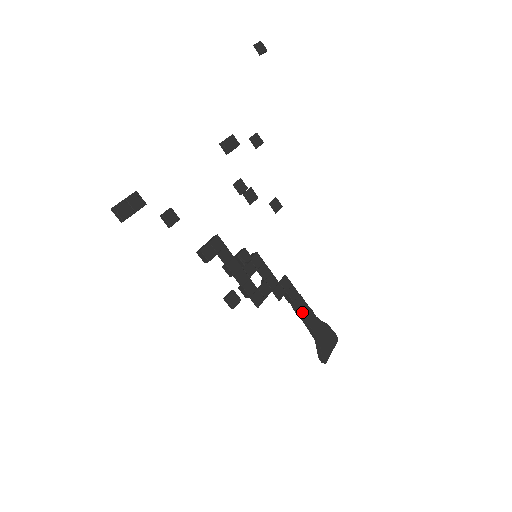
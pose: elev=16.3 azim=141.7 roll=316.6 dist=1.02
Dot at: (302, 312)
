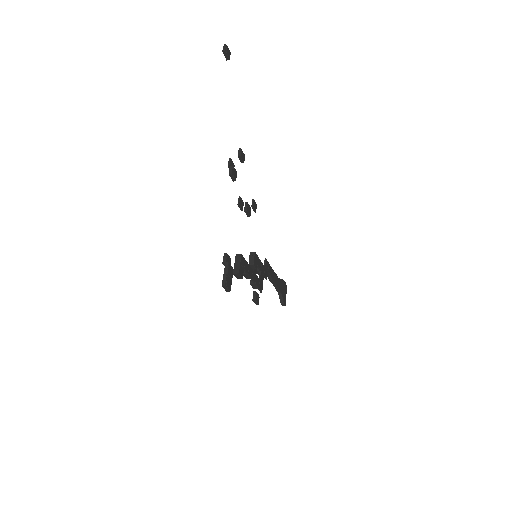
Dot at: (274, 279)
